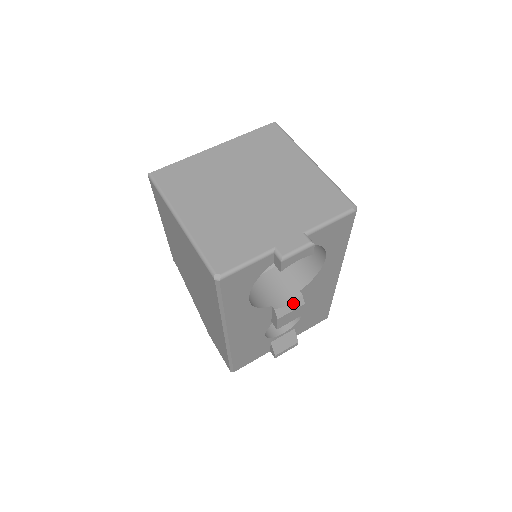
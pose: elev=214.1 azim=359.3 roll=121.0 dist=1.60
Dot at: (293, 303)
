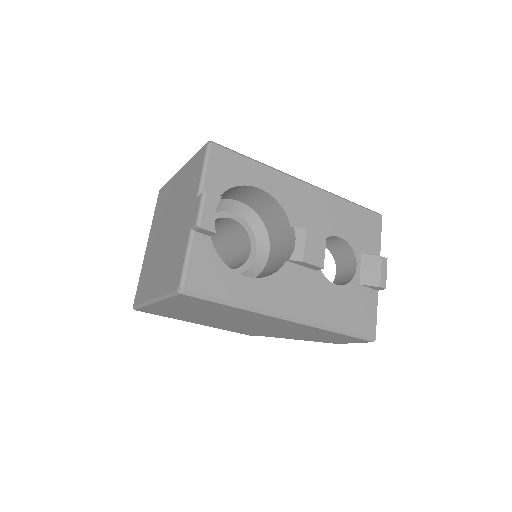
Dot at: (297, 239)
